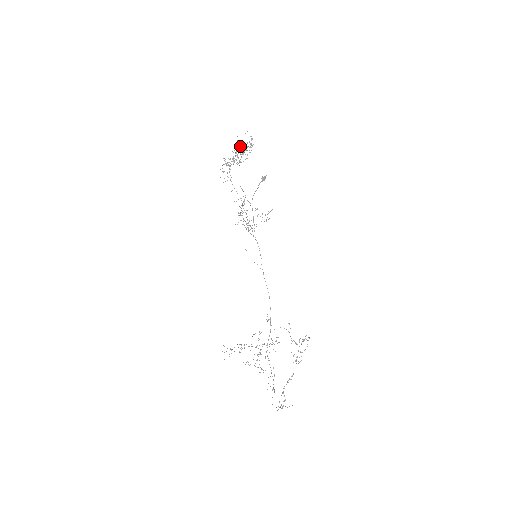
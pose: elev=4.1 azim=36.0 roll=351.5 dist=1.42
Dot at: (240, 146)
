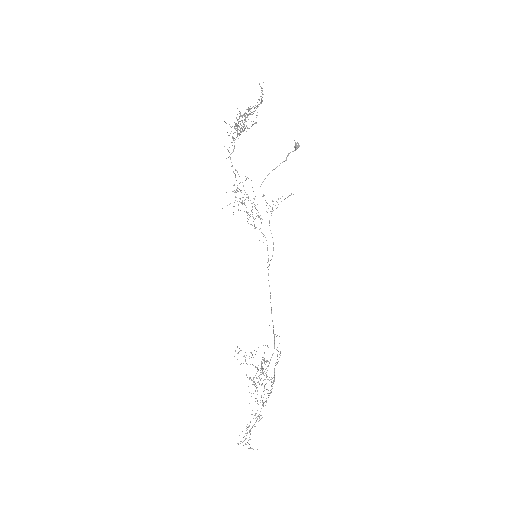
Dot at: (253, 106)
